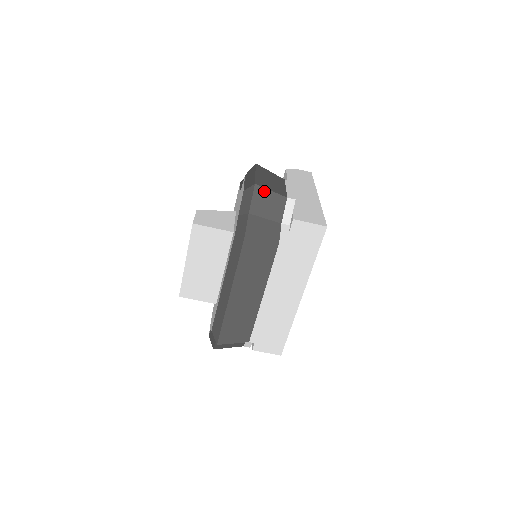
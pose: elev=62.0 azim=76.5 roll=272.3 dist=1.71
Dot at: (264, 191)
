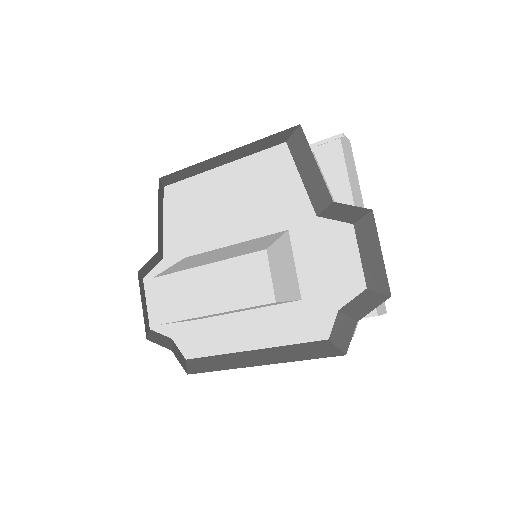
Dot at: occluded
